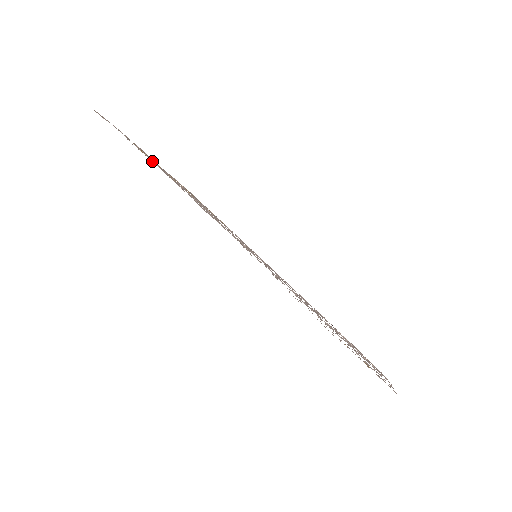
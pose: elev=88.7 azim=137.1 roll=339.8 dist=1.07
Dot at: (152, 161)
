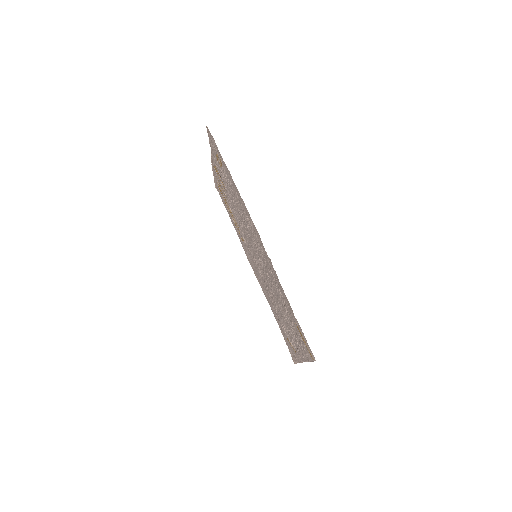
Dot at: (230, 175)
